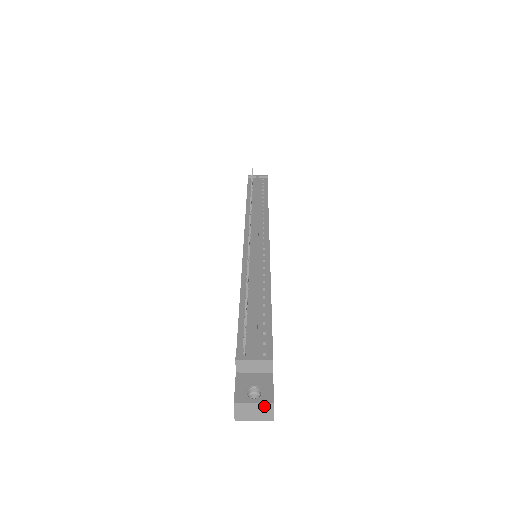
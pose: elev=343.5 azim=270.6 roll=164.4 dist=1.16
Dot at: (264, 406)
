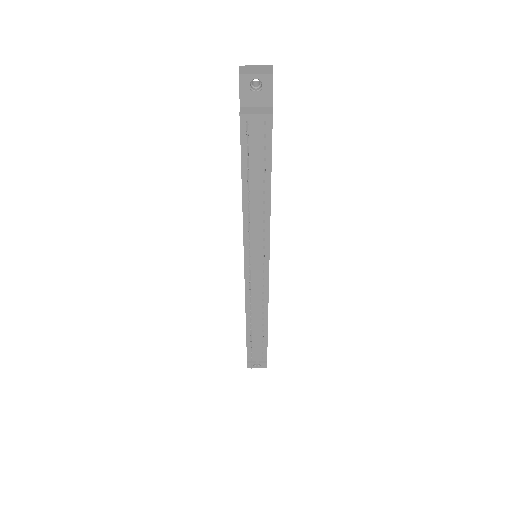
Dot at: (262, 366)
